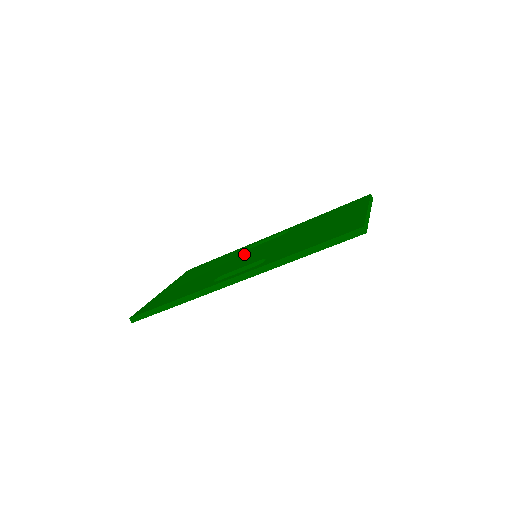
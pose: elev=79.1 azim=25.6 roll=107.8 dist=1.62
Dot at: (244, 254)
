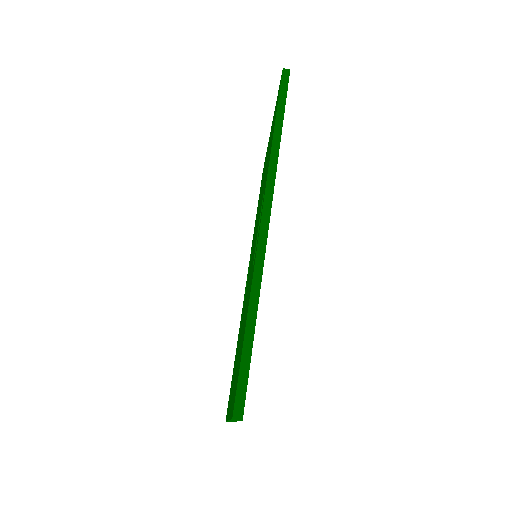
Dot at: occluded
